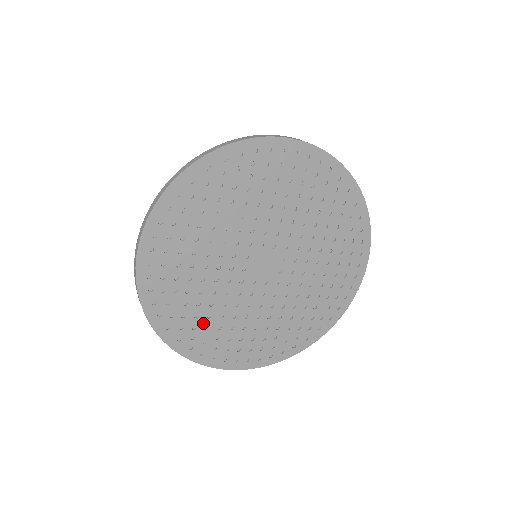
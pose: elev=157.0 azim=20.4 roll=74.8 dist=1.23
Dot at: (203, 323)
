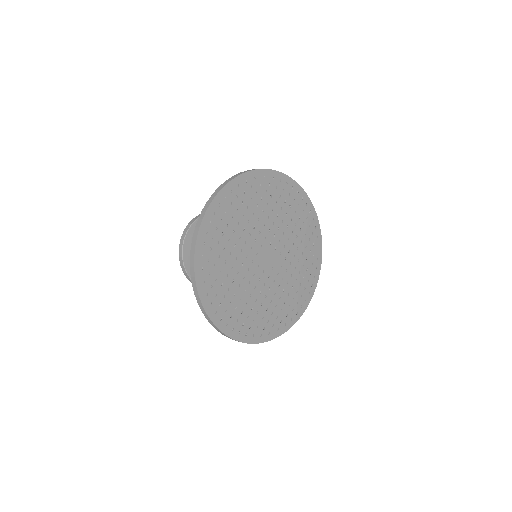
Dot at: (221, 278)
